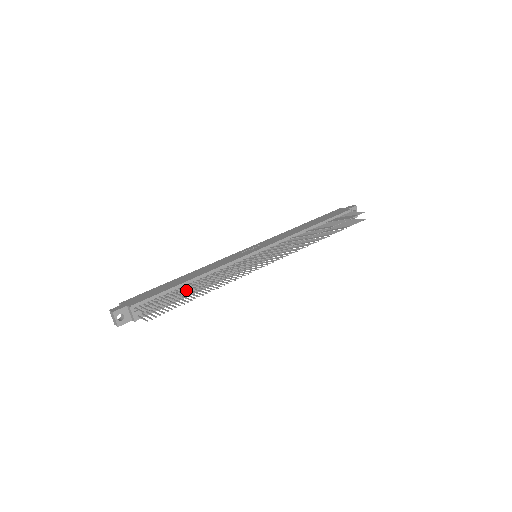
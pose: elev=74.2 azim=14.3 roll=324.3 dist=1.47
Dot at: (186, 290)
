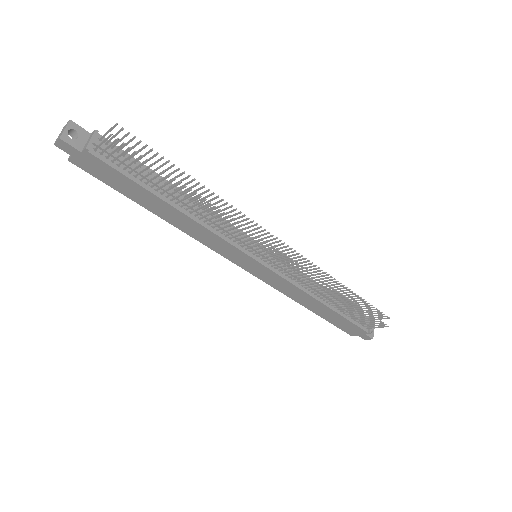
Dot at: (174, 171)
